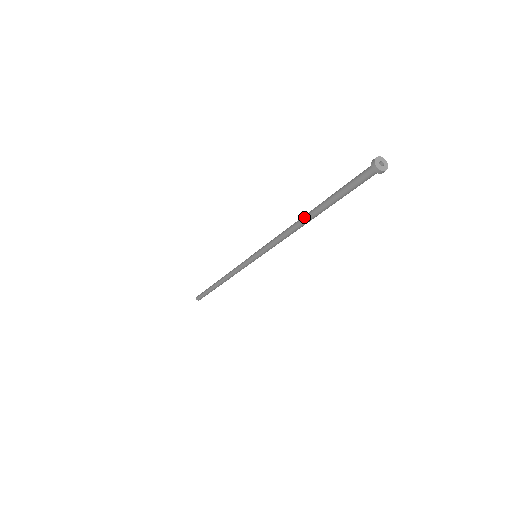
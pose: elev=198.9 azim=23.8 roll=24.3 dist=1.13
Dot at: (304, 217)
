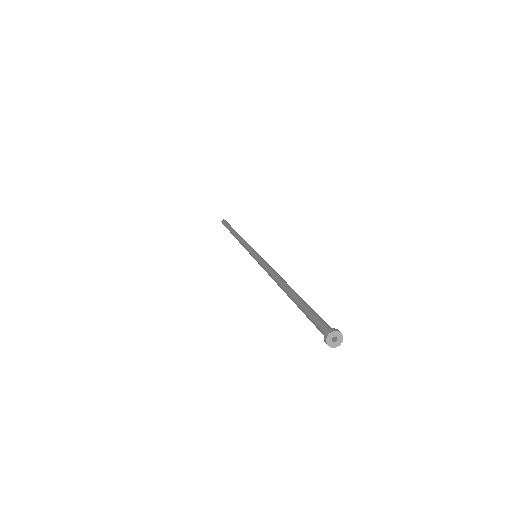
Dot at: (283, 287)
